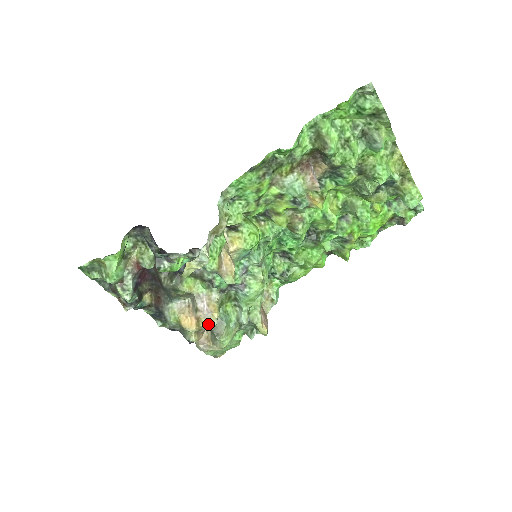
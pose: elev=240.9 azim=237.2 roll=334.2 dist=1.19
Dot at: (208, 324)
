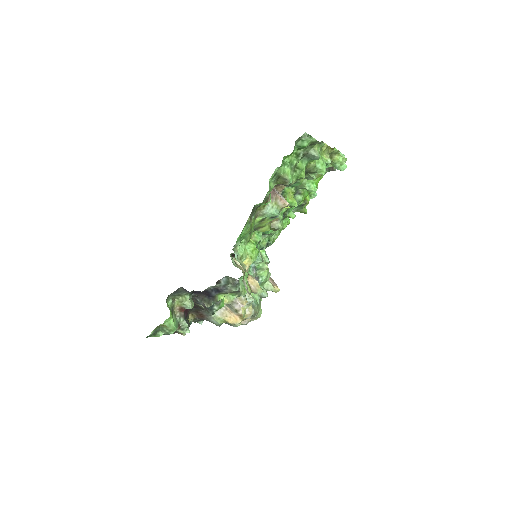
Dot at: (250, 315)
